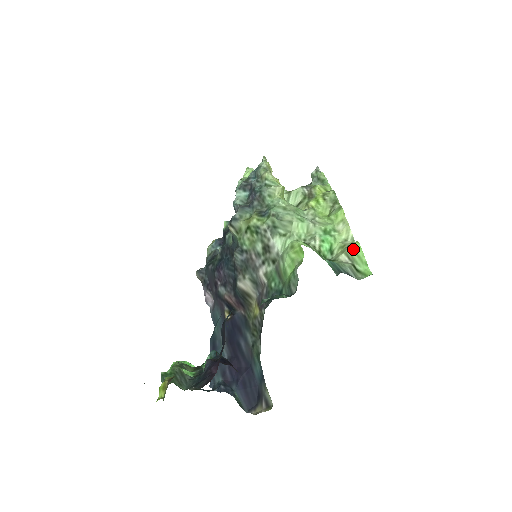
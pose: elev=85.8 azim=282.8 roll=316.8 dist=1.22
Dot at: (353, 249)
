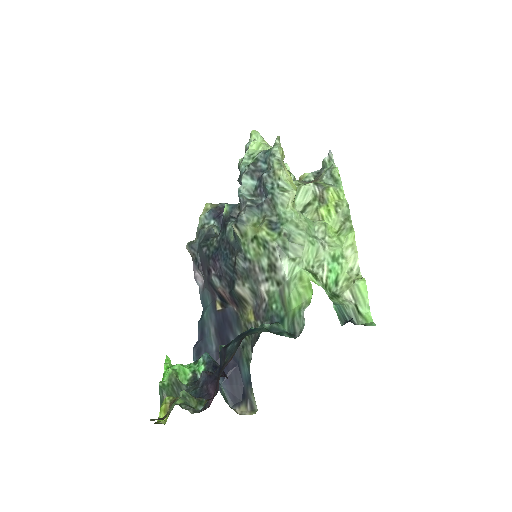
Dot at: (359, 287)
